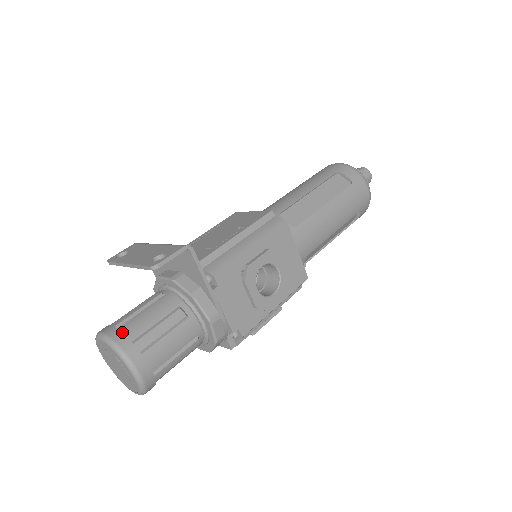
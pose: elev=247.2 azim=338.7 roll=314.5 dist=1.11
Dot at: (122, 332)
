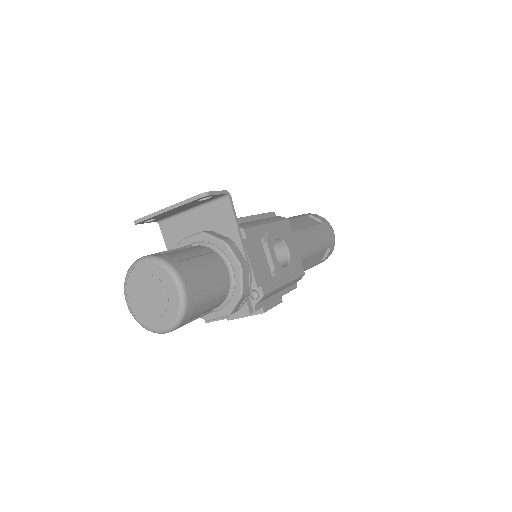
Dot at: (164, 256)
